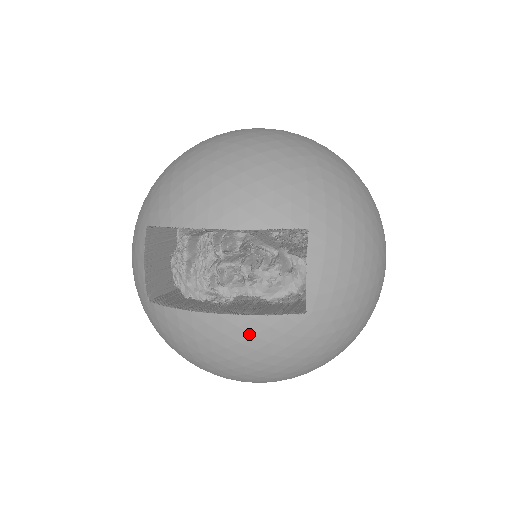
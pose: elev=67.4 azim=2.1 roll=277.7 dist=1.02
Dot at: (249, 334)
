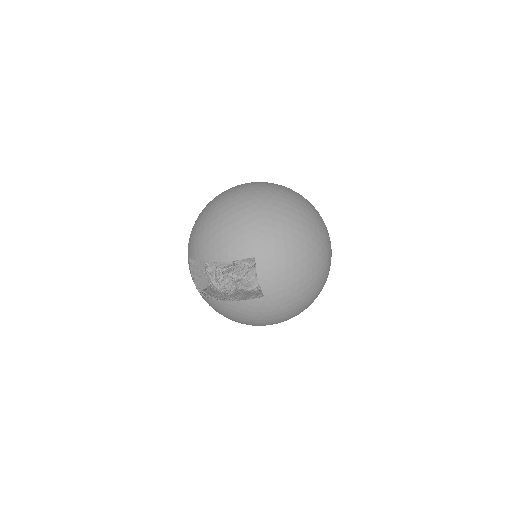
Dot at: (240, 309)
